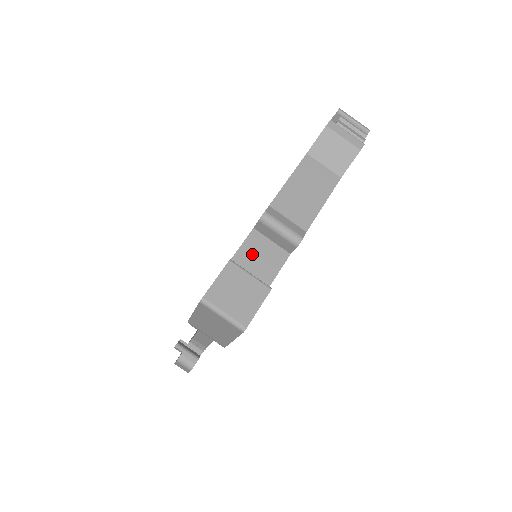
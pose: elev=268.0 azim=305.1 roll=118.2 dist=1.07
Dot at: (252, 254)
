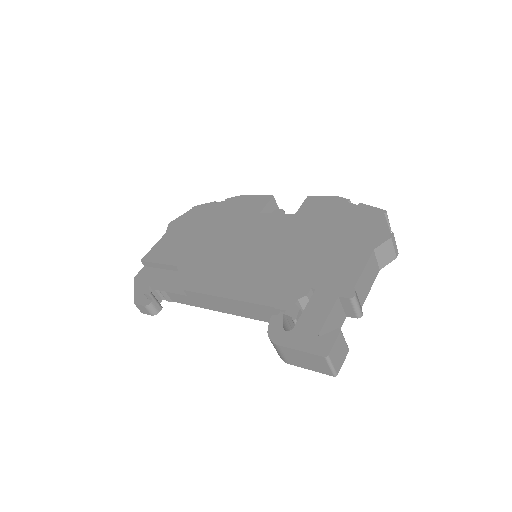
Dot at: (334, 316)
